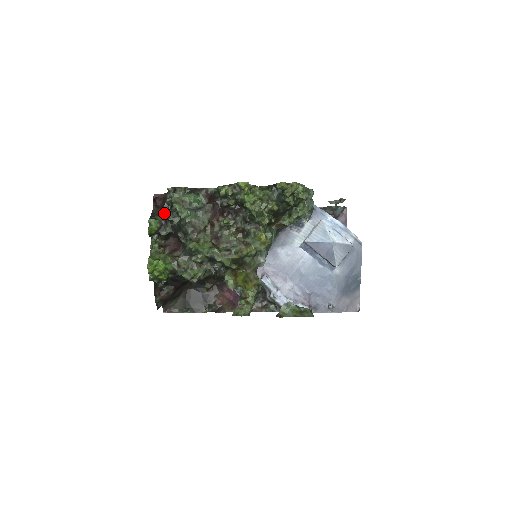
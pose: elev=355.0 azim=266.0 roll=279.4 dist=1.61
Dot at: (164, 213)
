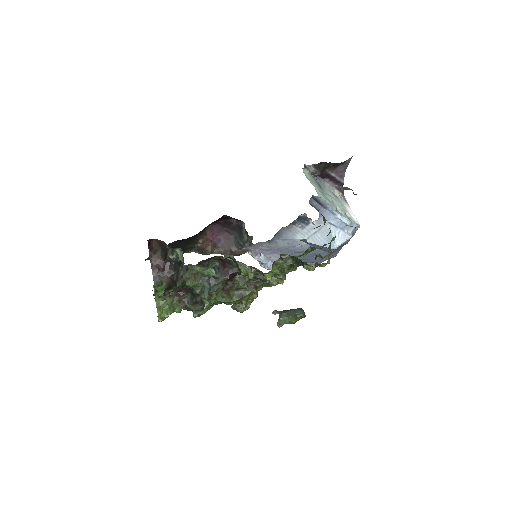
Dot at: (168, 271)
